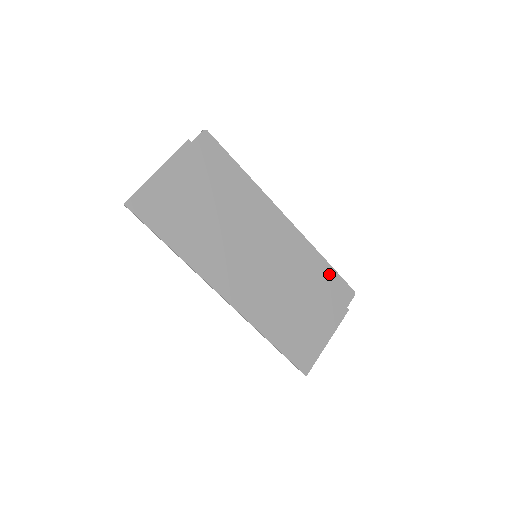
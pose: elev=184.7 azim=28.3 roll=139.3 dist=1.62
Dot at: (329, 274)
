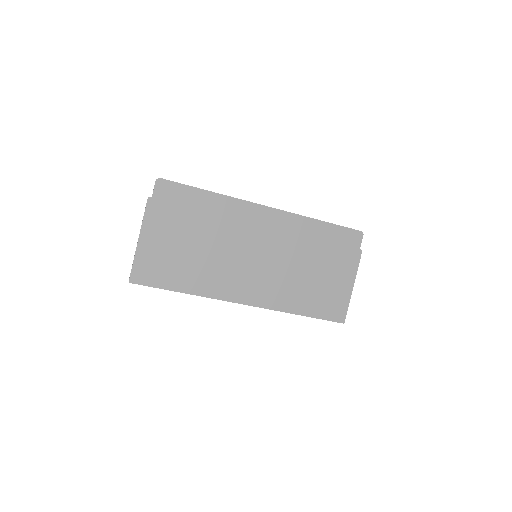
Dot at: (330, 231)
